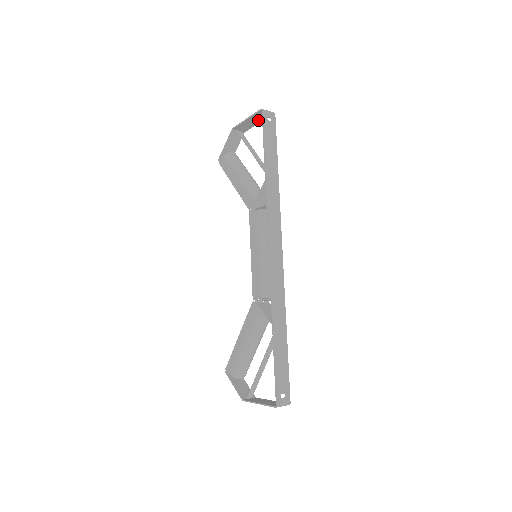
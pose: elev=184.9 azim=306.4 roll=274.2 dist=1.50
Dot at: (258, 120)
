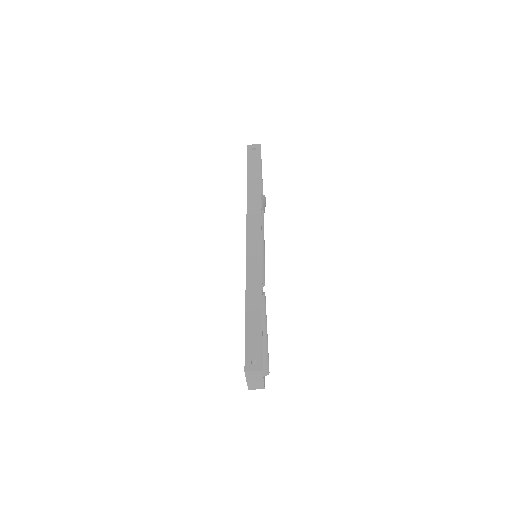
Dot at: occluded
